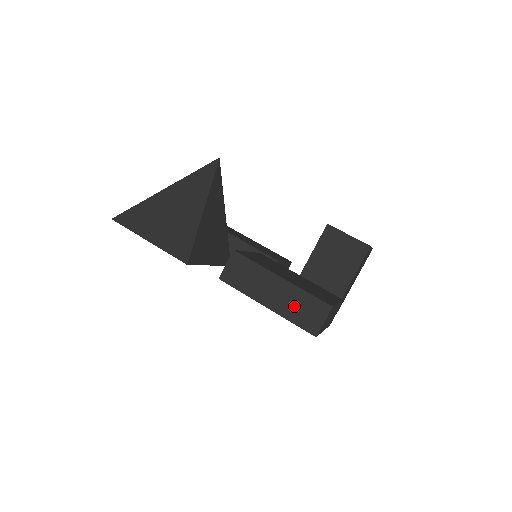
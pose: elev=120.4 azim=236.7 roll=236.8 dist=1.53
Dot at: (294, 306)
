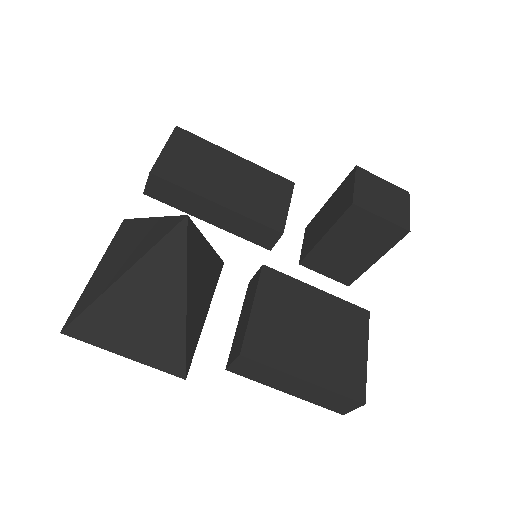
Dot at: (320, 398)
